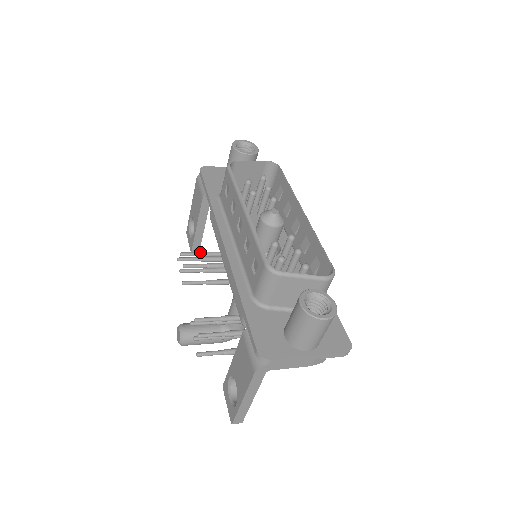
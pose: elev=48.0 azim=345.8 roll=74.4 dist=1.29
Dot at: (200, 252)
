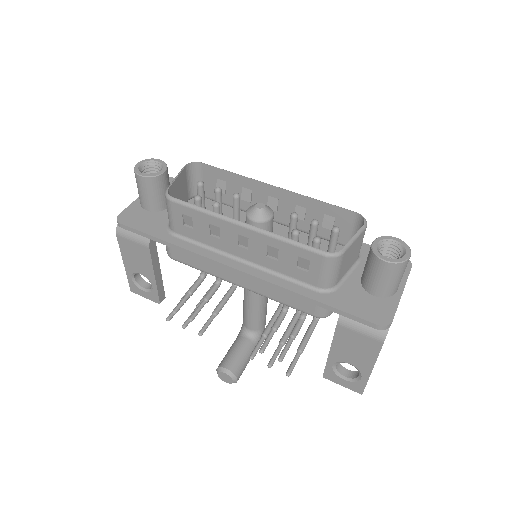
Dot at: (185, 296)
